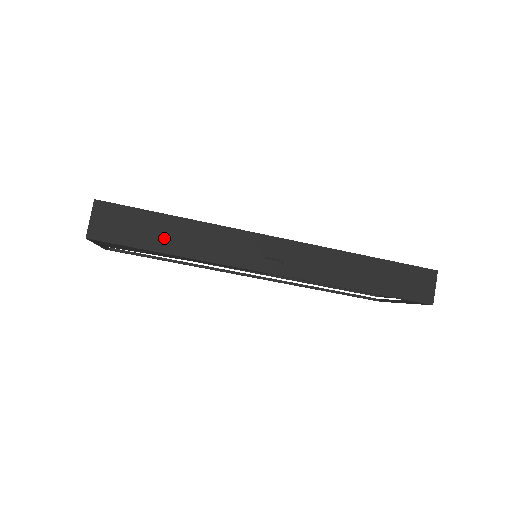
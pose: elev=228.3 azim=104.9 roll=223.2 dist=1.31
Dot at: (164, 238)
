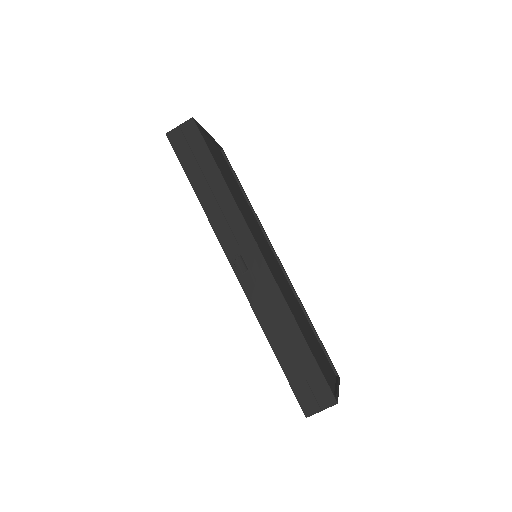
Dot at: (201, 178)
